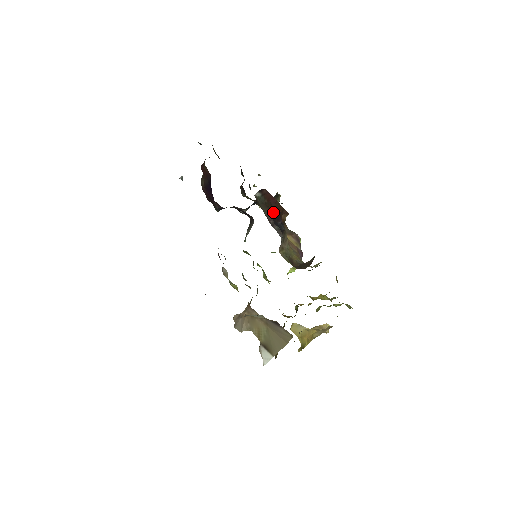
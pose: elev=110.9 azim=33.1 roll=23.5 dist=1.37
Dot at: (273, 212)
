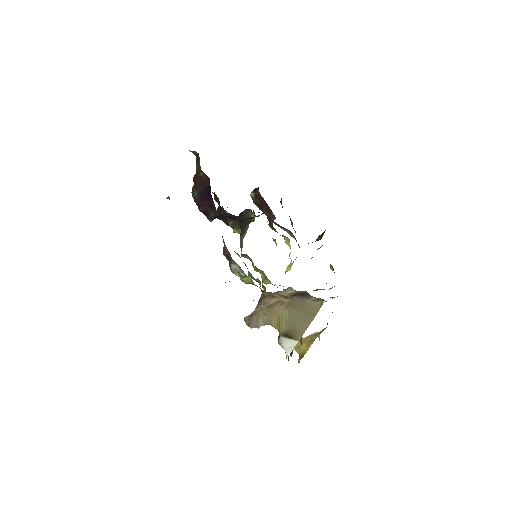
Dot at: occluded
